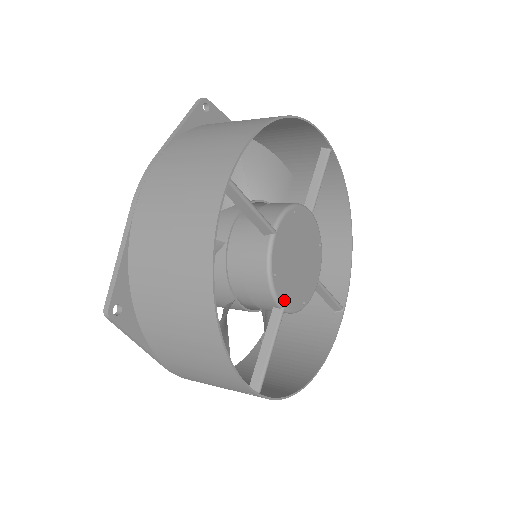
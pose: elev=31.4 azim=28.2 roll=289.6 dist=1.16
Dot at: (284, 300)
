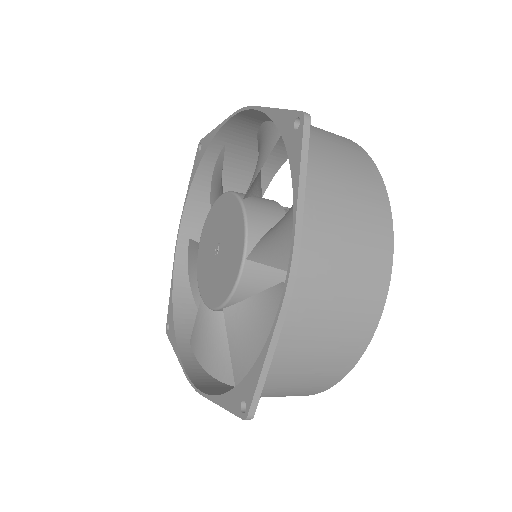
Dot at: occluded
